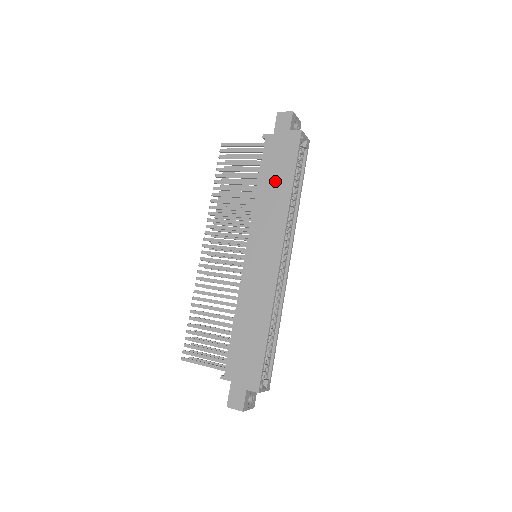
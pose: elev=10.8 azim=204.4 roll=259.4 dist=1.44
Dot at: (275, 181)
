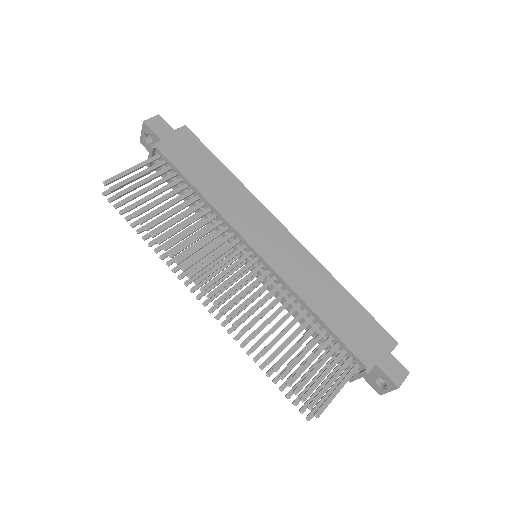
Dot at: (210, 176)
